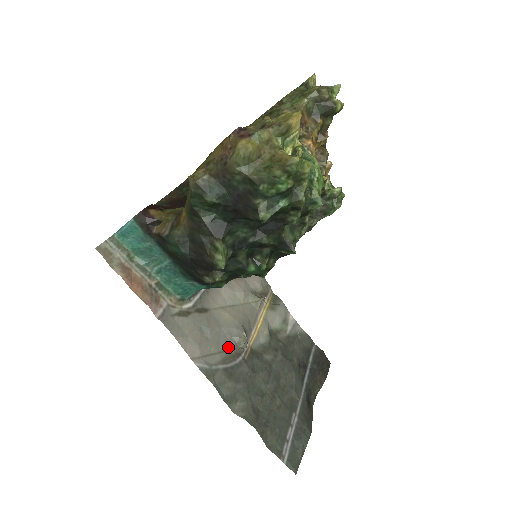
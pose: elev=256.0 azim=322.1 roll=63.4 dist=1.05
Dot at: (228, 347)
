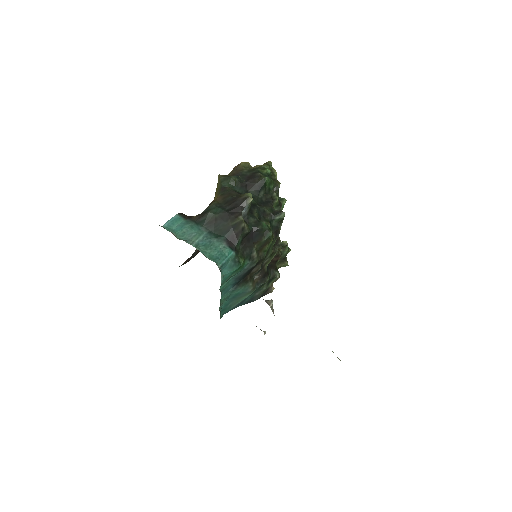
Dot at: occluded
